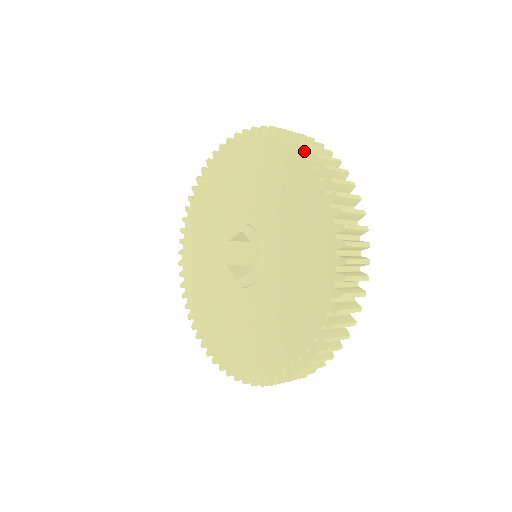
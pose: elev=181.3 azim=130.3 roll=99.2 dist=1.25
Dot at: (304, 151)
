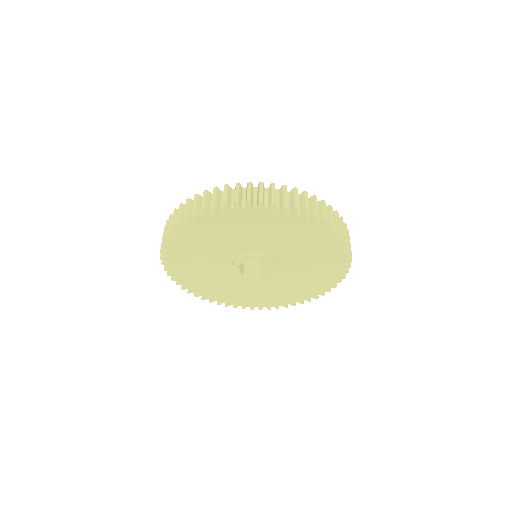
Dot at: (347, 256)
